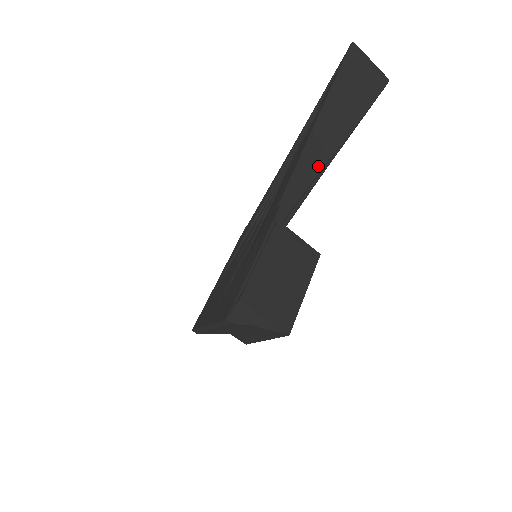
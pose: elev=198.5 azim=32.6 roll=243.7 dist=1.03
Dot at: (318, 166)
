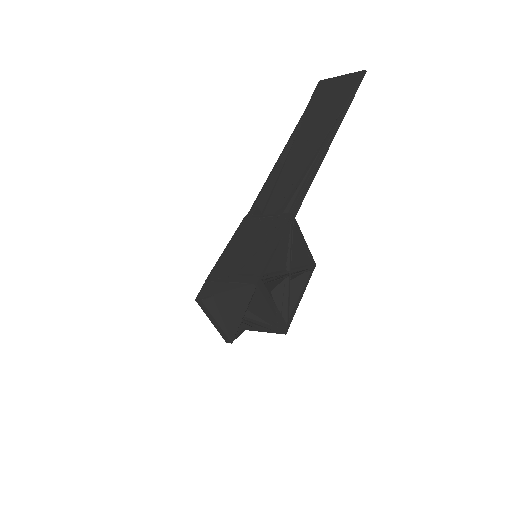
Dot at: (303, 166)
